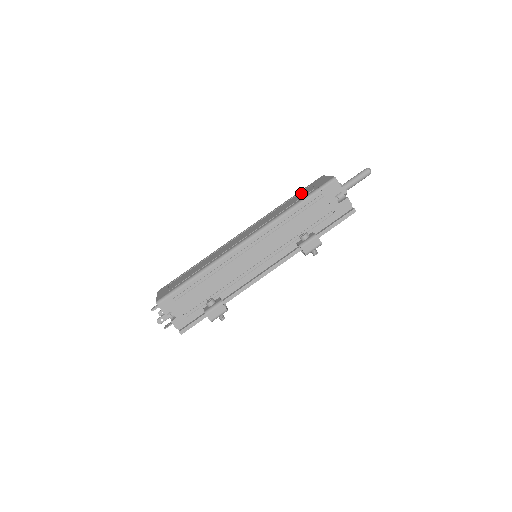
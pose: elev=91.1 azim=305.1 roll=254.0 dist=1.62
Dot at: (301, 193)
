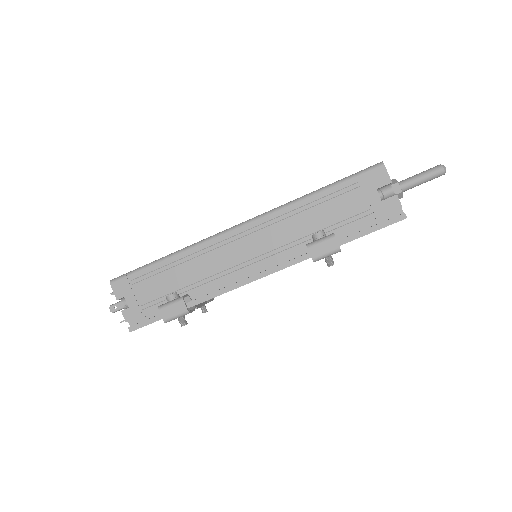
Dot at: occluded
